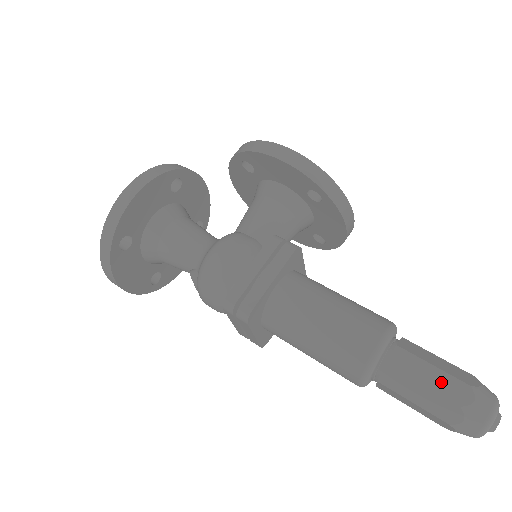
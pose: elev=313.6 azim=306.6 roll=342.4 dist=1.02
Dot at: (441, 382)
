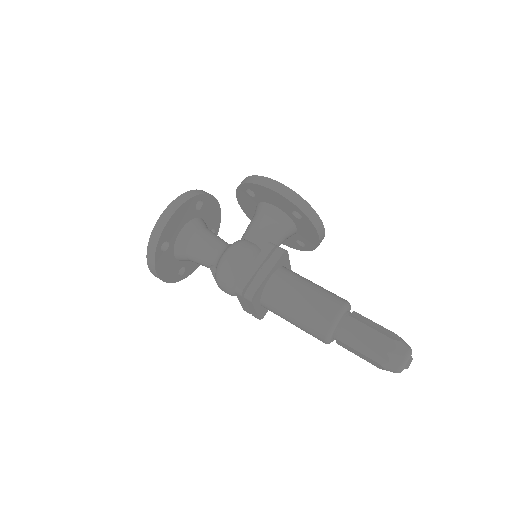
Dot at: (376, 338)
